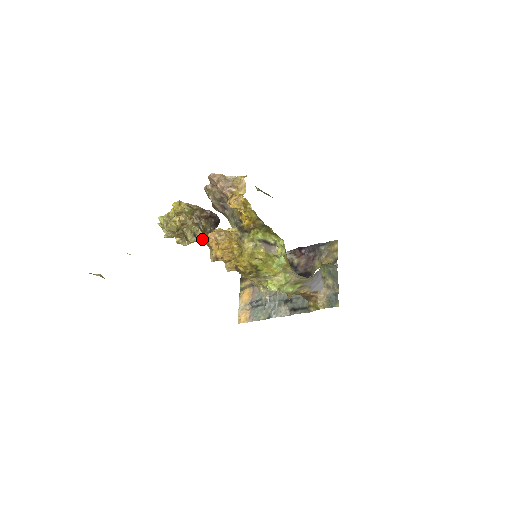
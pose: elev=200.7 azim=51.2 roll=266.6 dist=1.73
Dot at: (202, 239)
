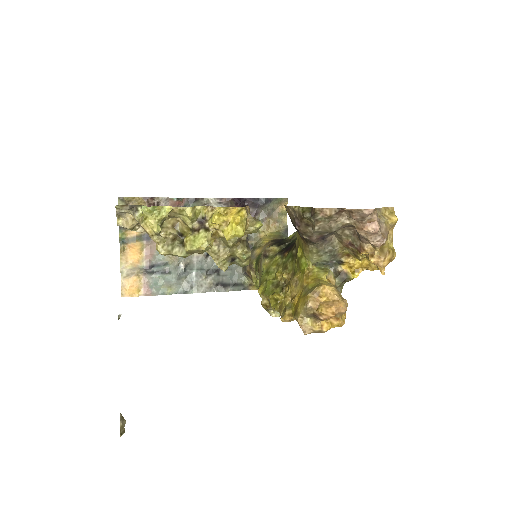
Dot at: occluded
